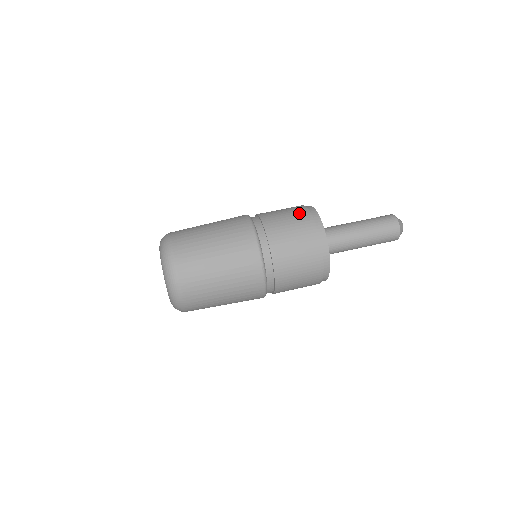
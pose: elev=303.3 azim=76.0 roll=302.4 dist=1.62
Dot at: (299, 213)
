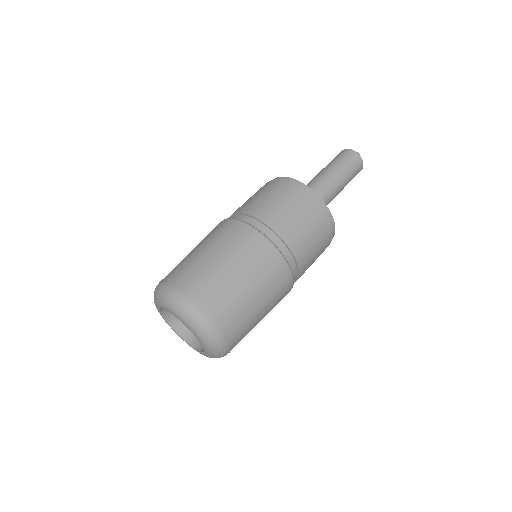
Dot at: (285, 191)
